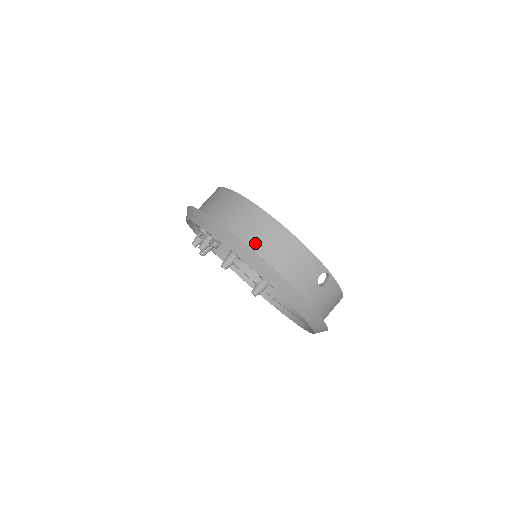
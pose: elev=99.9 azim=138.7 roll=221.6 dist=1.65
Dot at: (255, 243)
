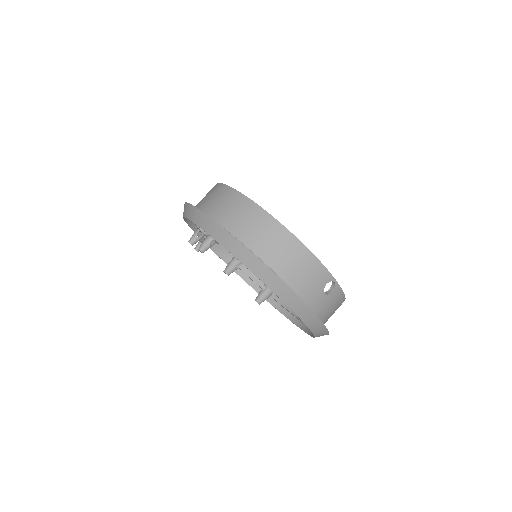
Dot at: (262, 251)
